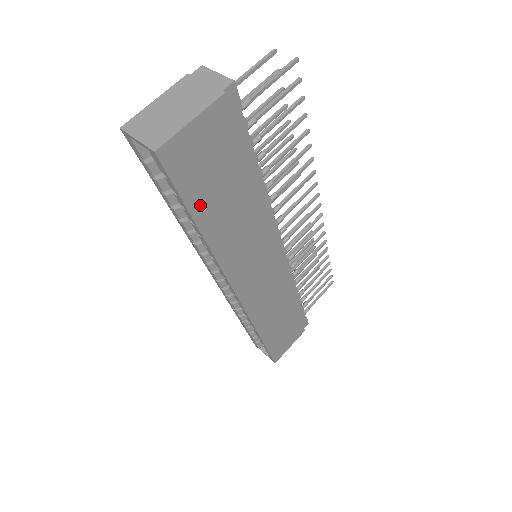
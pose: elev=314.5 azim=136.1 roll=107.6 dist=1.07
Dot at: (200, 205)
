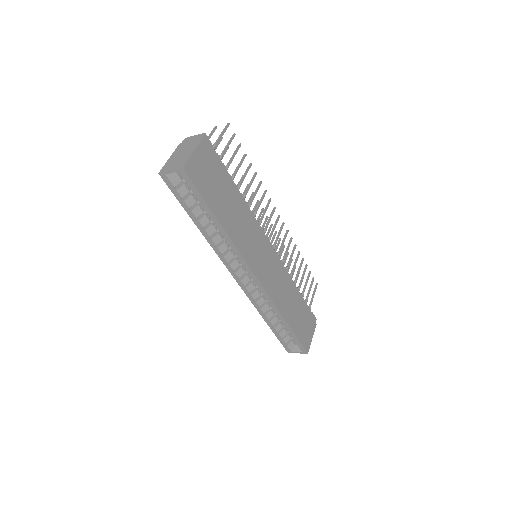
Dot at: (213, 203)
